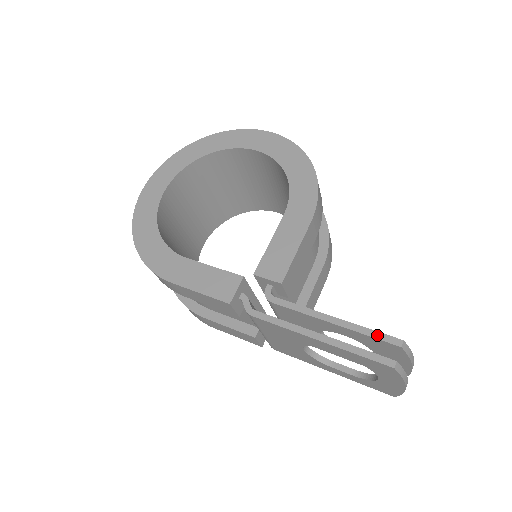
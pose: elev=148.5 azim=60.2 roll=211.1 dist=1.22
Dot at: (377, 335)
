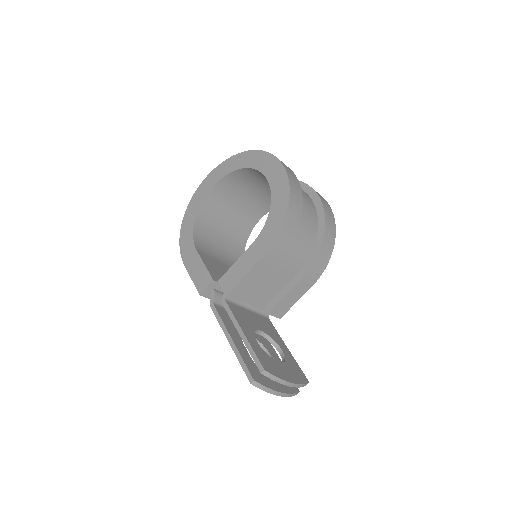
Dot at: (255, 358)
